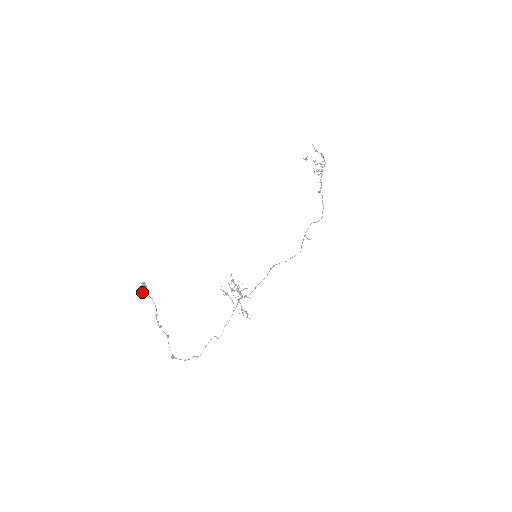
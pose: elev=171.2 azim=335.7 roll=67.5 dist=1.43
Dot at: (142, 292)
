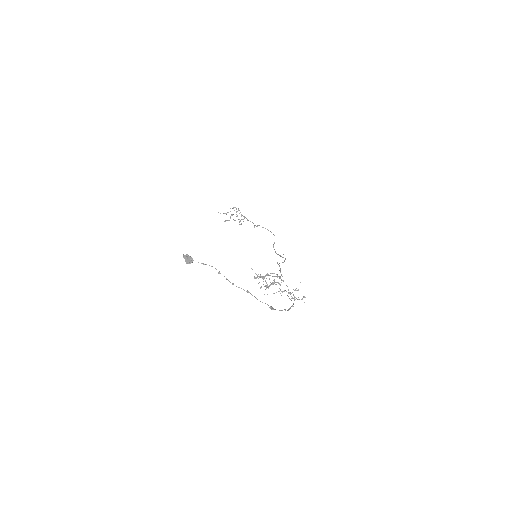
Dot at: (190, 263)
